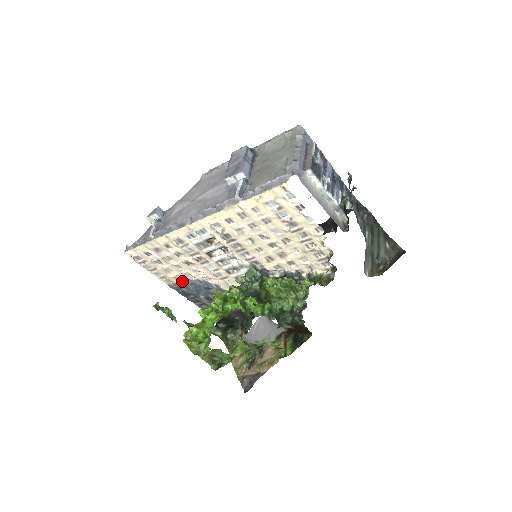
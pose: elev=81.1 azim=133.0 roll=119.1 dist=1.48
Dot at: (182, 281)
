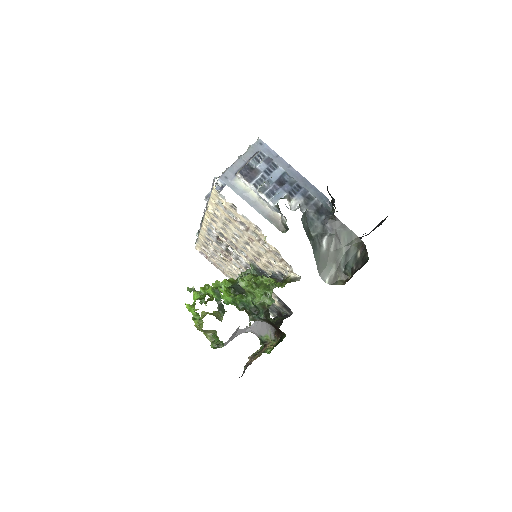
Dot at: (234, 277)
